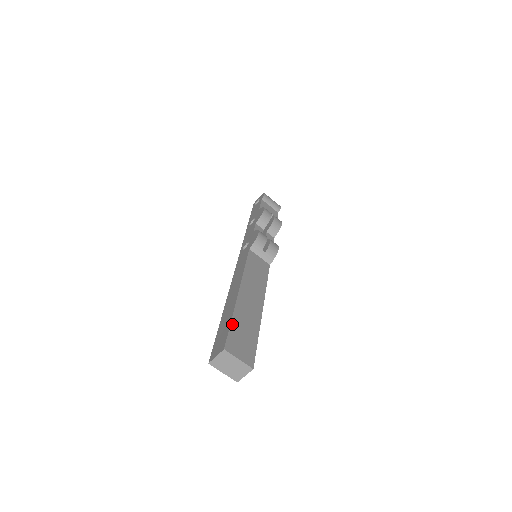
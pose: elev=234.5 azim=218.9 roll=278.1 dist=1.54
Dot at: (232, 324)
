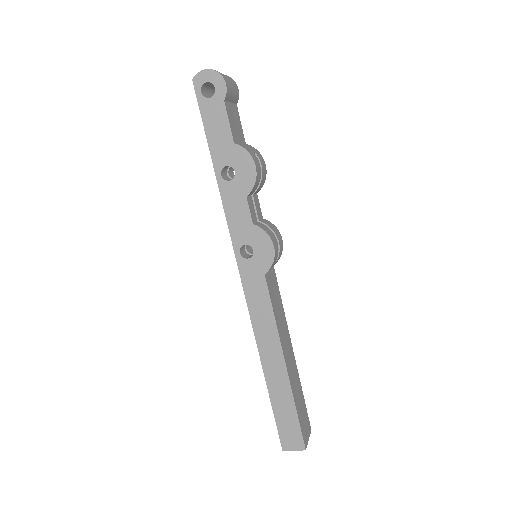
Dot at: (298, 416)
